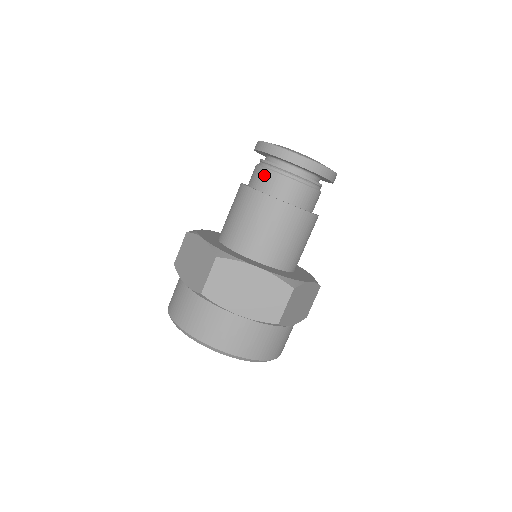
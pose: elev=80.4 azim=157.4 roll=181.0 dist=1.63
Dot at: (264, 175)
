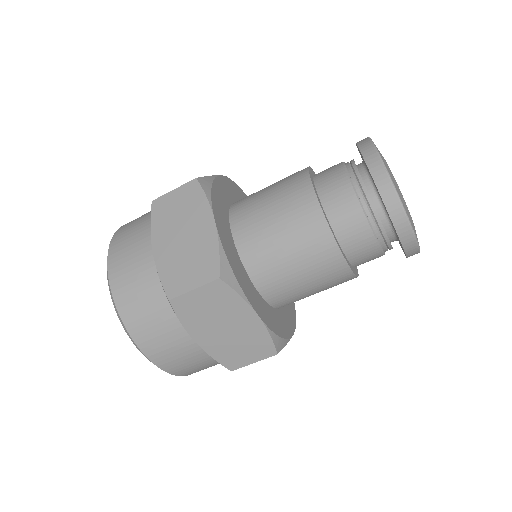
Dot at: (370, 250)
